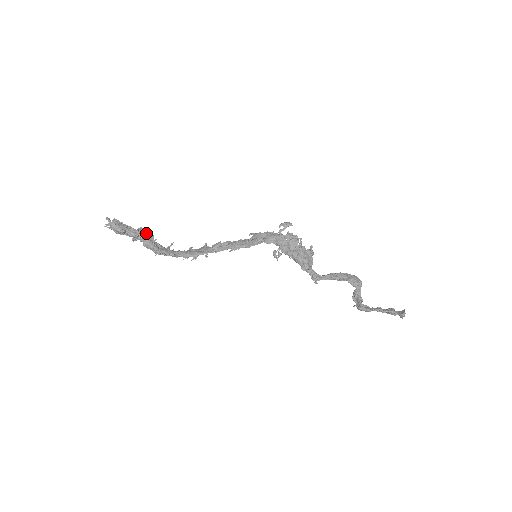
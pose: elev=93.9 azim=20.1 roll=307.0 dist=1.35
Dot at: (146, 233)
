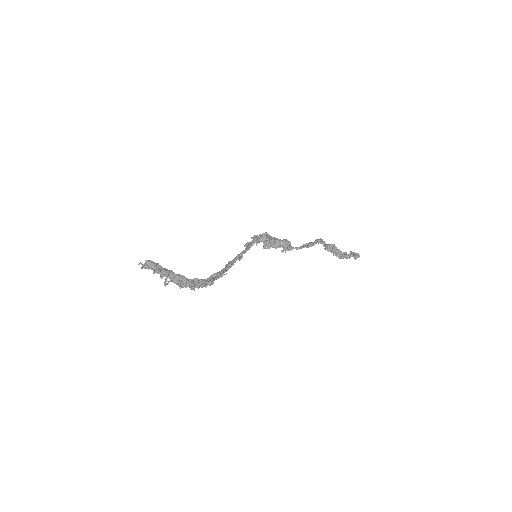
Dot at: occluded
